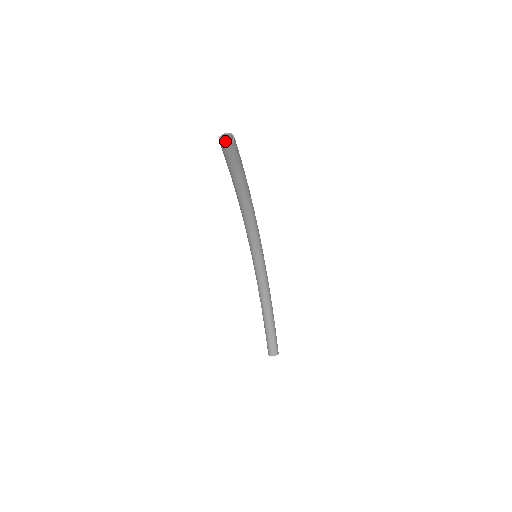
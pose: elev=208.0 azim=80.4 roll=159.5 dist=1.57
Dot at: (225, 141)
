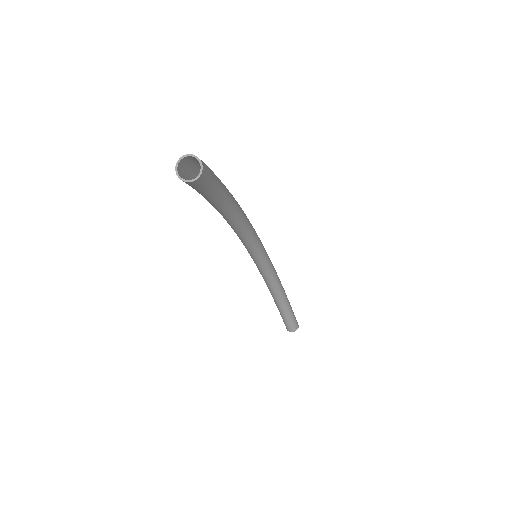
Dot at: (185, 164)
